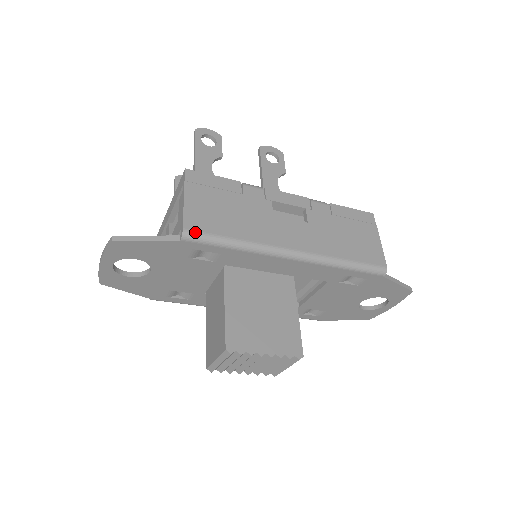
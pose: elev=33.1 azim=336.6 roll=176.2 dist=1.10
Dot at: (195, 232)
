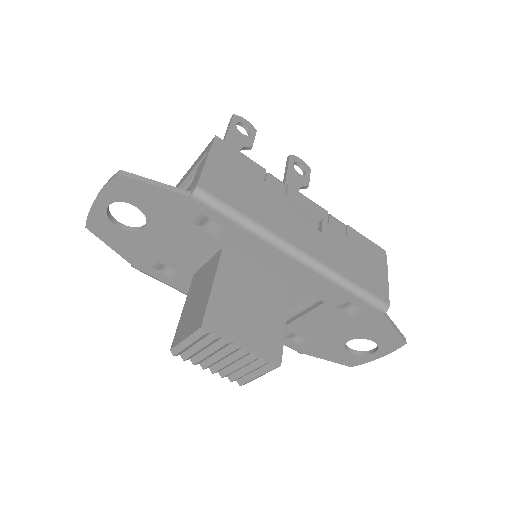
Dot at: (208, 193)
